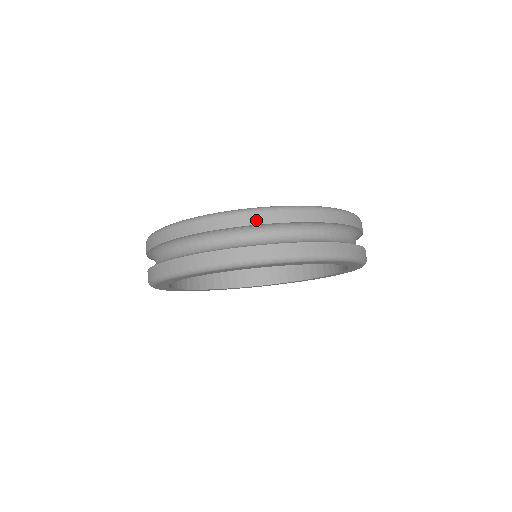
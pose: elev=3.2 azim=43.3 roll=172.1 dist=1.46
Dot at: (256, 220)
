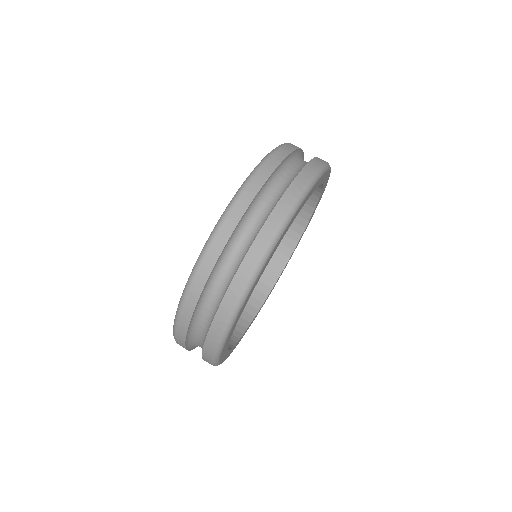
Dot at: (259, 183)
